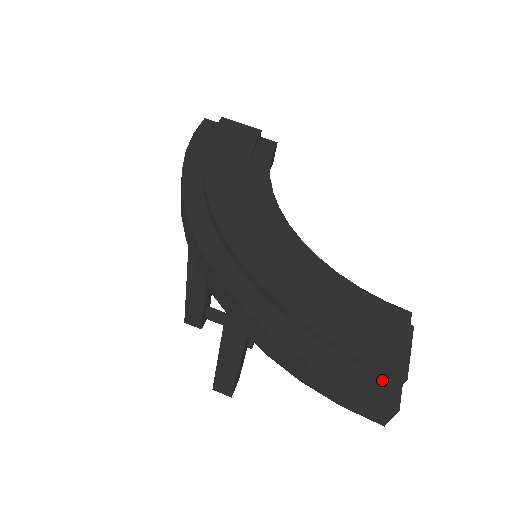
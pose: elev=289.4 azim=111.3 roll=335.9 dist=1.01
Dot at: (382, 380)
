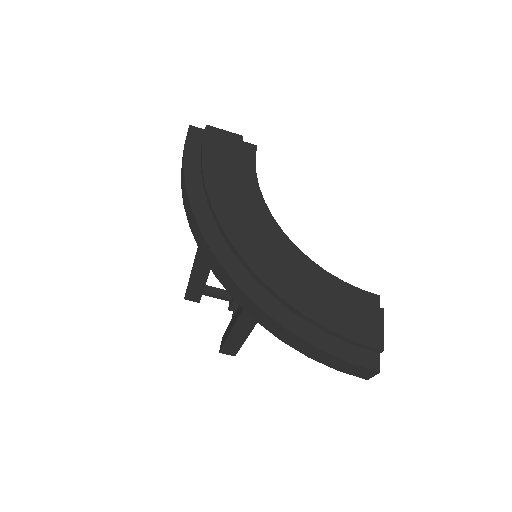
Dot at: (367, 353)
